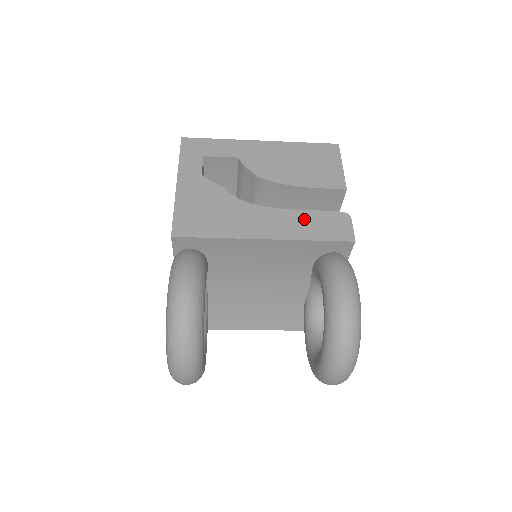
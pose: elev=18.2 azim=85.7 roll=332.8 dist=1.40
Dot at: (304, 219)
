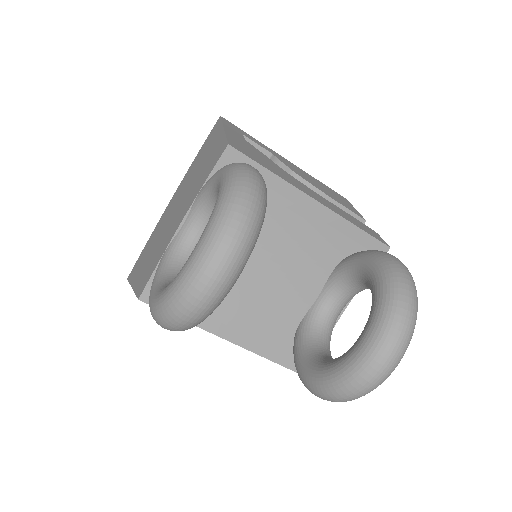
Dot at: (343, 212)
